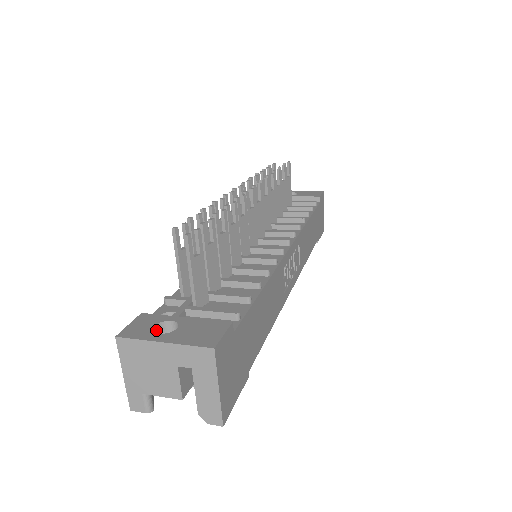
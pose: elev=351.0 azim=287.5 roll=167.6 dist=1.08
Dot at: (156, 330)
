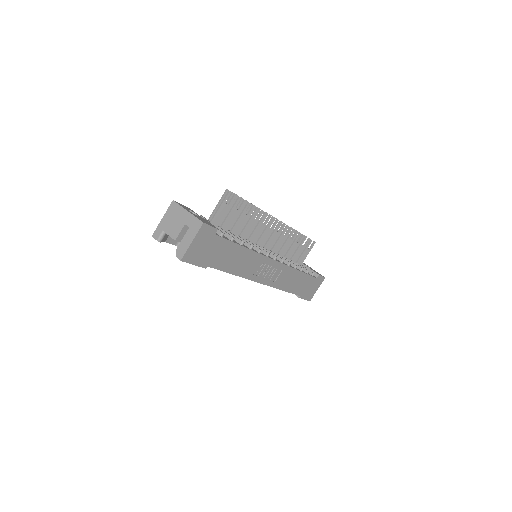
Dot at: occluded
